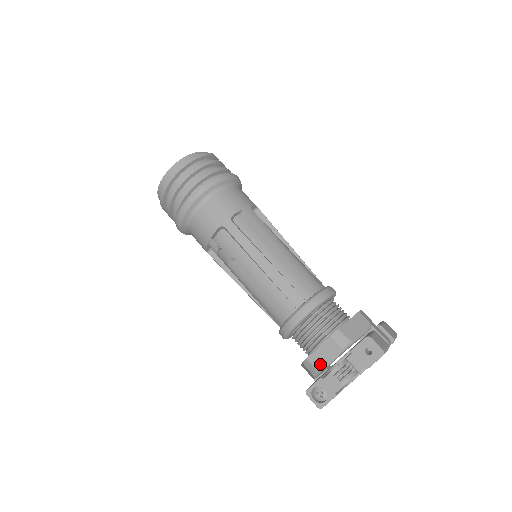
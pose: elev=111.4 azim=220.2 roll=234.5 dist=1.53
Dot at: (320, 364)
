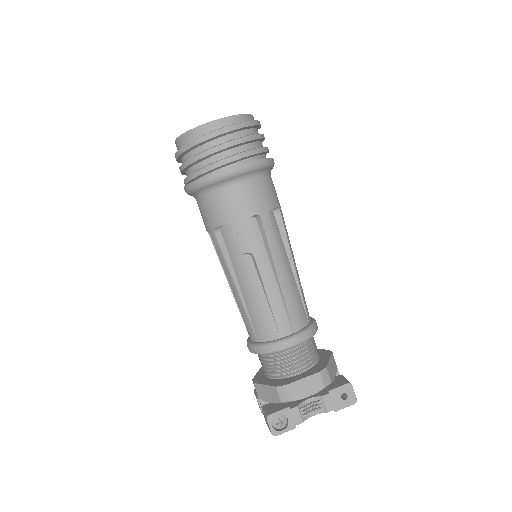
Dot at: (297, 395)
